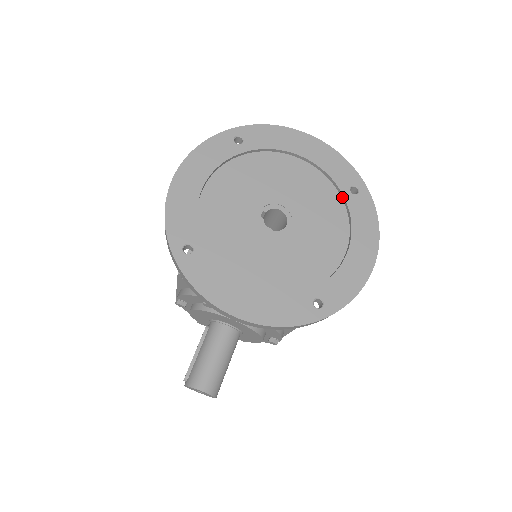
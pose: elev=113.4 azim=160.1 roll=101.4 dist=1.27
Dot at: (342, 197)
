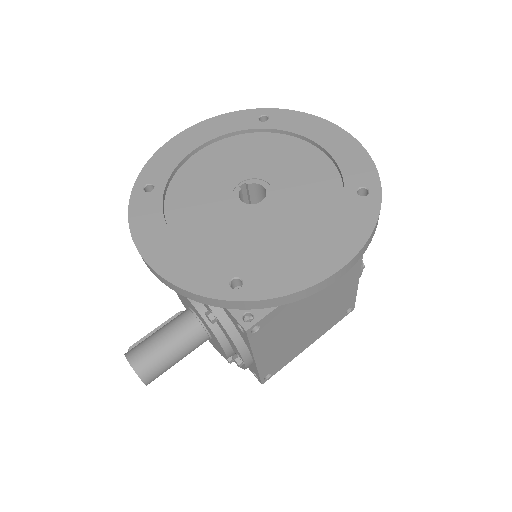
Dot at: (344, 195)
